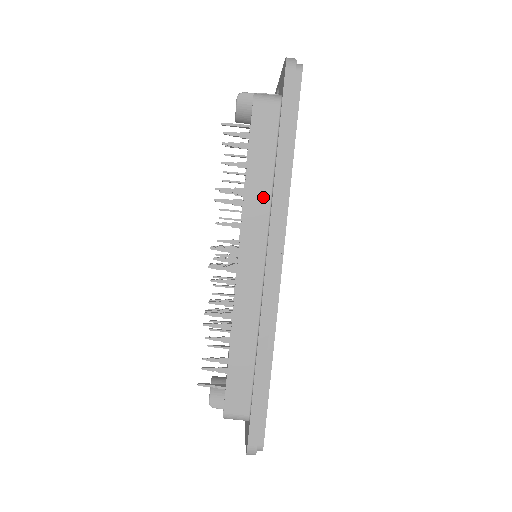
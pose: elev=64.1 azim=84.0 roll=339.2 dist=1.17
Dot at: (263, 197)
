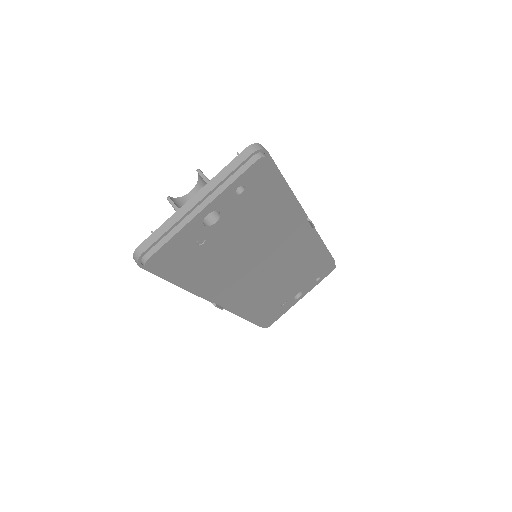
Dot at: occluded
